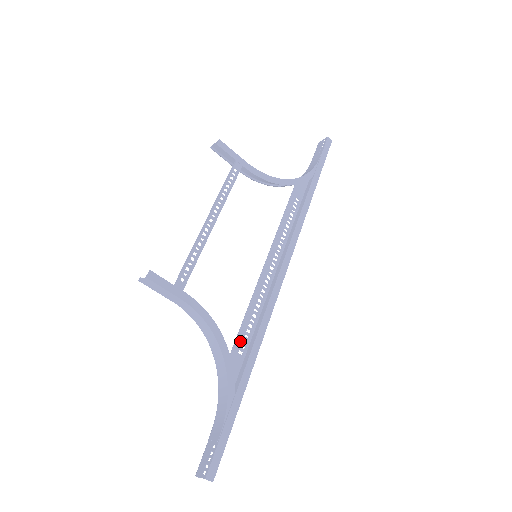
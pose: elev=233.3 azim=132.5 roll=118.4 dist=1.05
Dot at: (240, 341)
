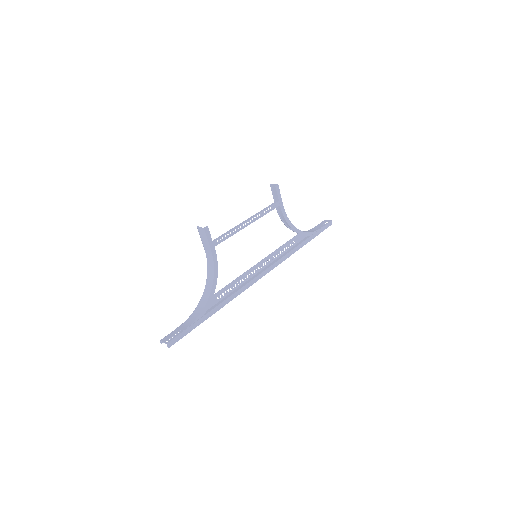
Dot at: (222, 292)
